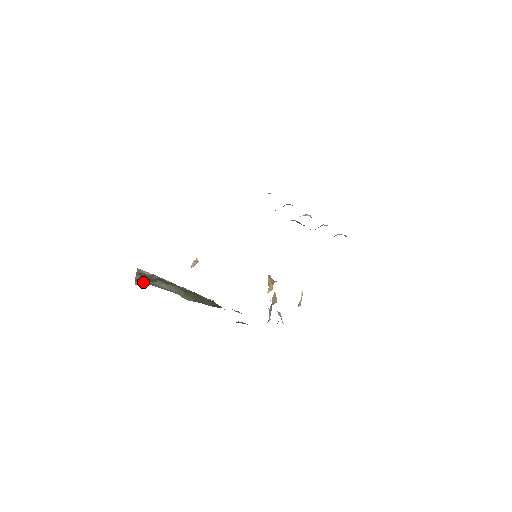
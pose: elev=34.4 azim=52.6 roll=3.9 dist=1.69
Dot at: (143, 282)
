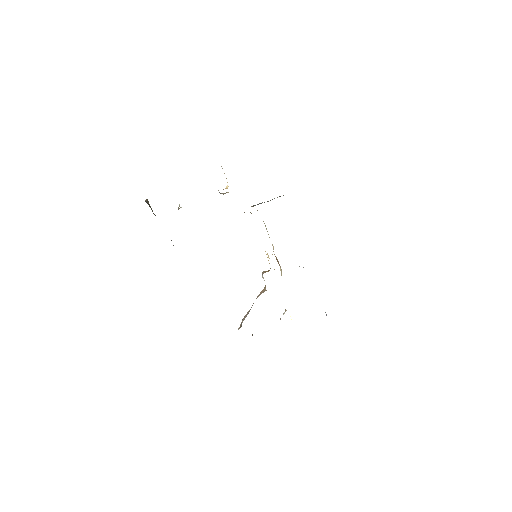
Dot at: occluded
